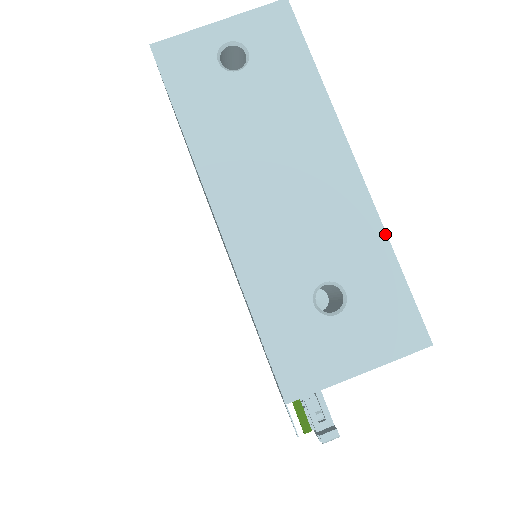
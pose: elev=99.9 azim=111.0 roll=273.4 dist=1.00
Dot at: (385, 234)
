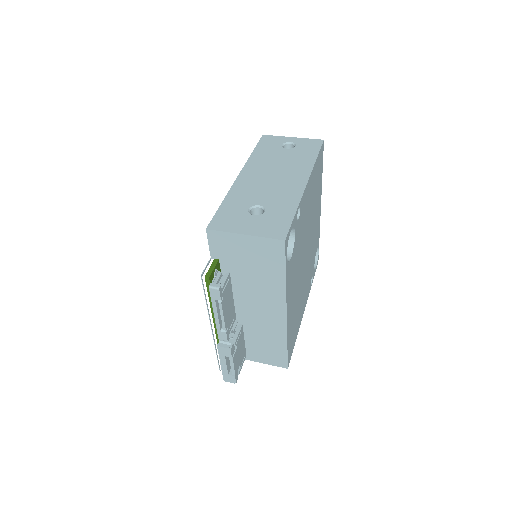
Dot at: (299, 203)
